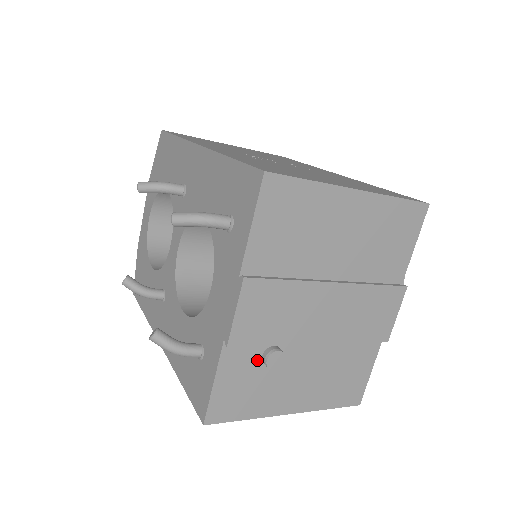
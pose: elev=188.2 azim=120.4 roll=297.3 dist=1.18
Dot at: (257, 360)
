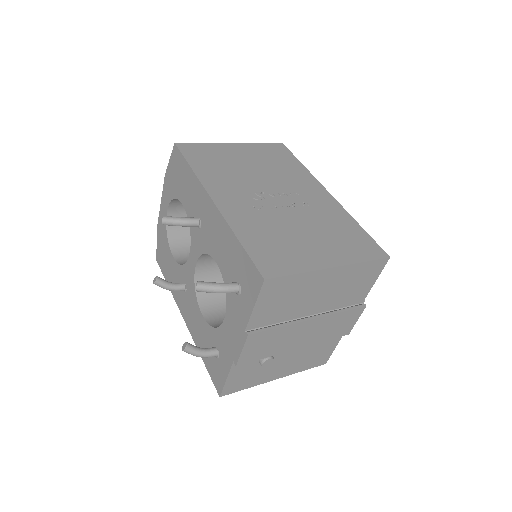
Dot at: (255, 363)
